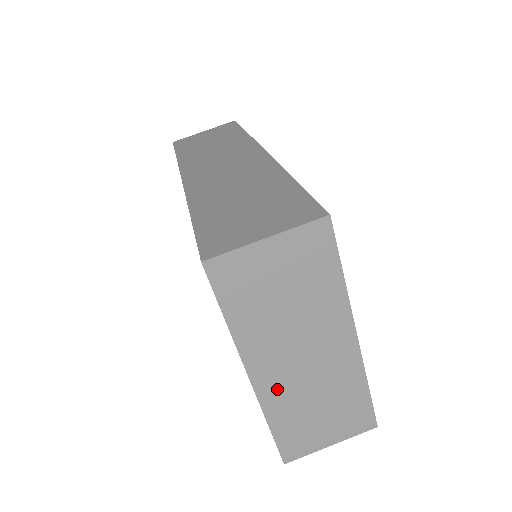
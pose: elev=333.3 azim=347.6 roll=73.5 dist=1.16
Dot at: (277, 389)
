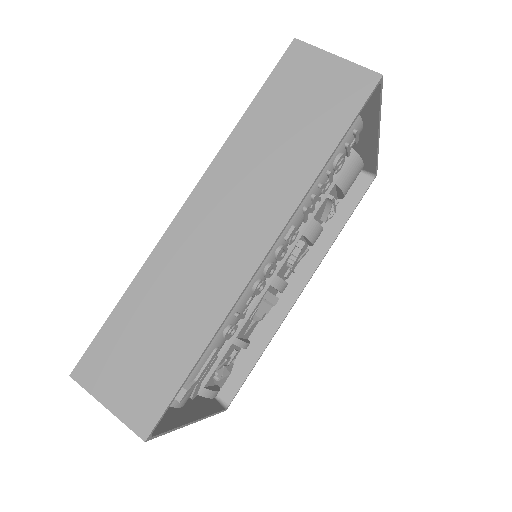
Dot at: occluded
